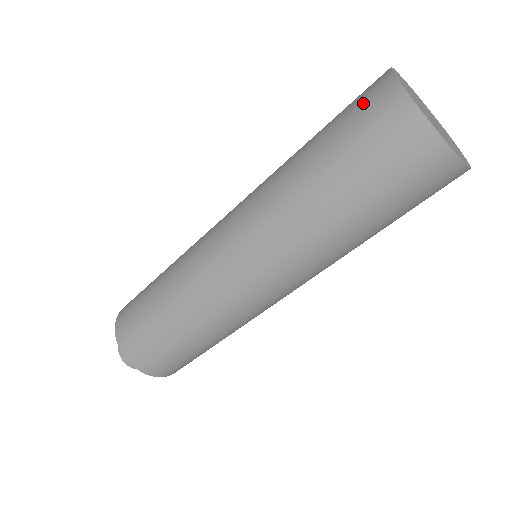
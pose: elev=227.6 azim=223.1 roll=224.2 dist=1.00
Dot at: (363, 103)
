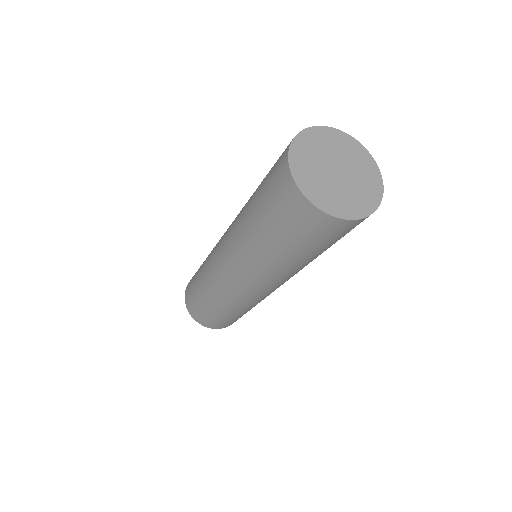
Dot at: (293, 216)
